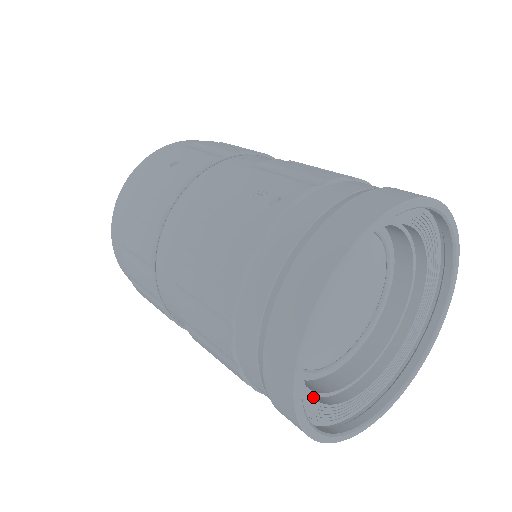
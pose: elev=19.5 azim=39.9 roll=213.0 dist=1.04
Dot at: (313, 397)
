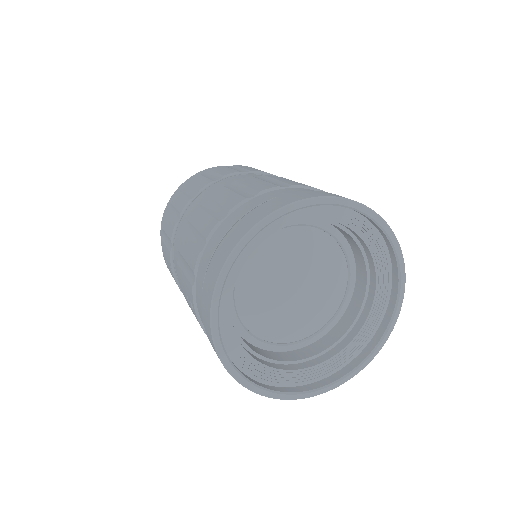
Dot at: (229, 306)
